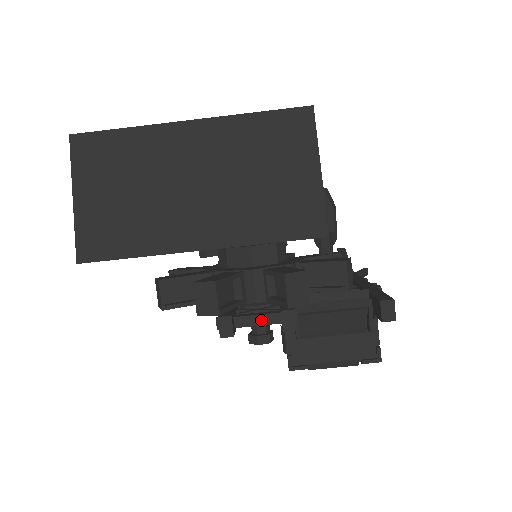
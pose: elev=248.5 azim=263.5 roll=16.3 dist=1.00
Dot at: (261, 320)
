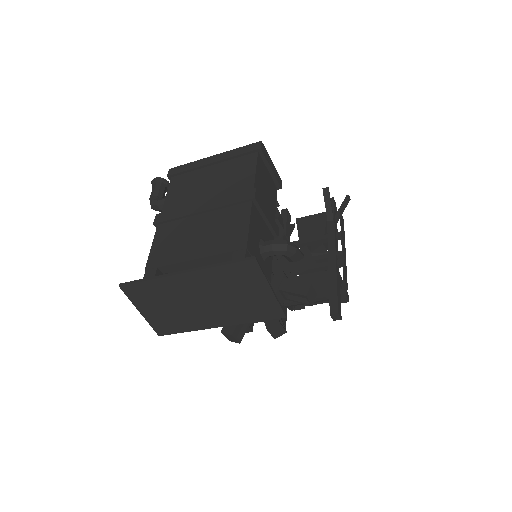
Dot at: occluded
